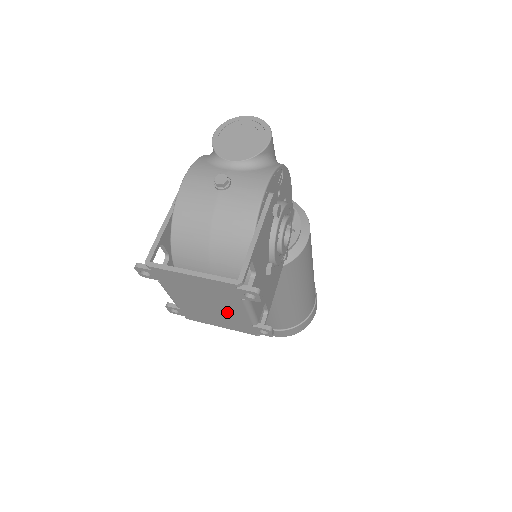
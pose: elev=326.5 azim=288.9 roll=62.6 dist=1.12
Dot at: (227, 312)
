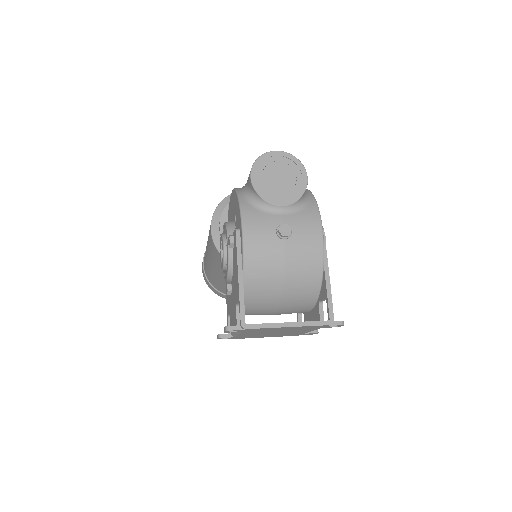
Dot at: (290, 333)
